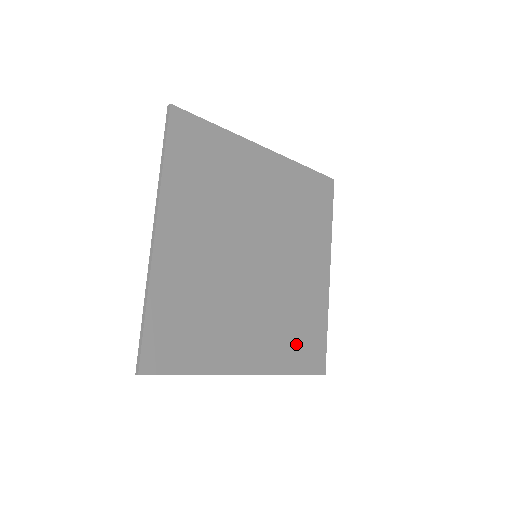
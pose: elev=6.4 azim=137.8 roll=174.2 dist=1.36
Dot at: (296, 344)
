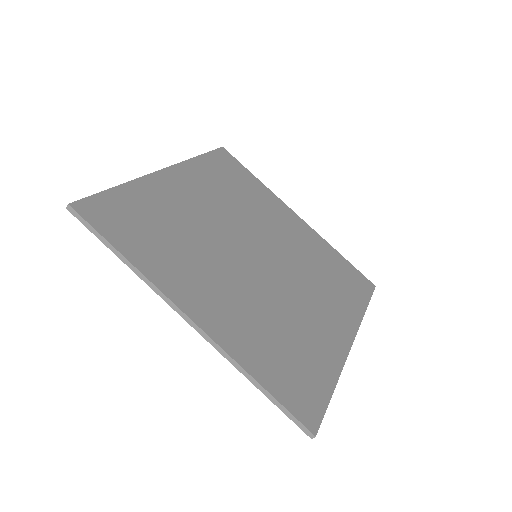
Dot at: (276, 357)
